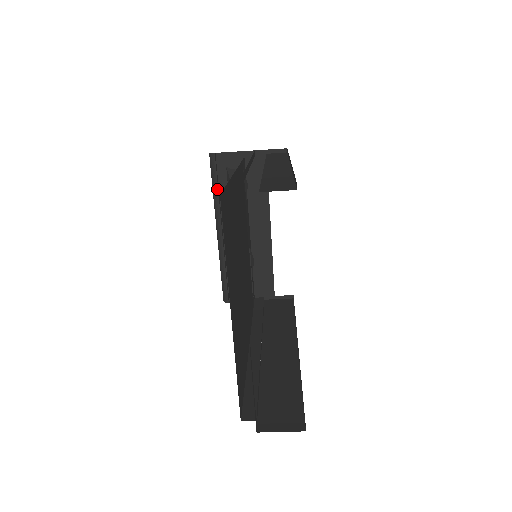
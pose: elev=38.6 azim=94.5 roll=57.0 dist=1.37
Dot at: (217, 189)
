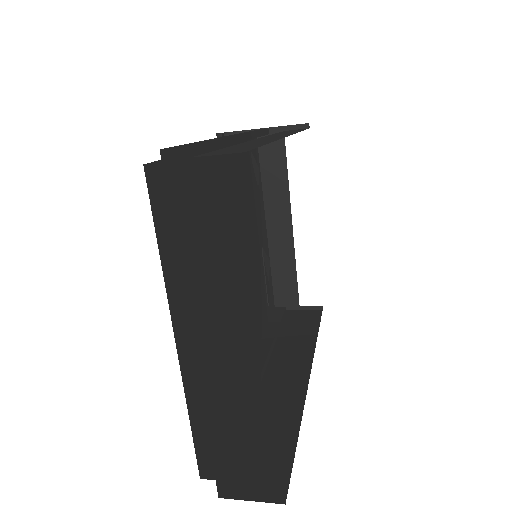
Dot at: occluded
